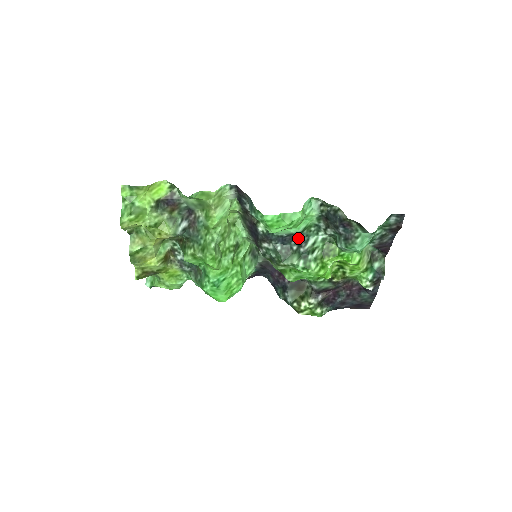
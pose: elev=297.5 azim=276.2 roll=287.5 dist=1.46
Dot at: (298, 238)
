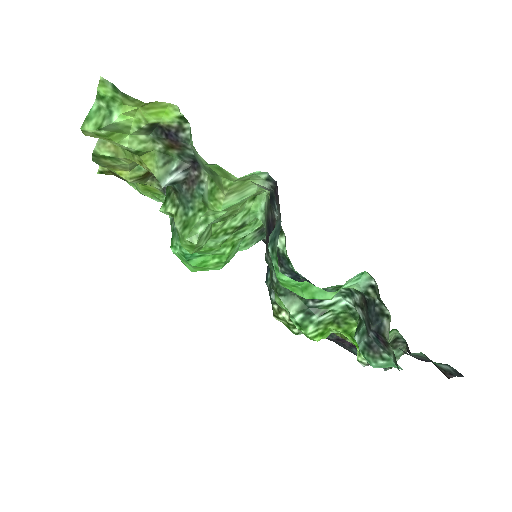
Dot at: occluded
